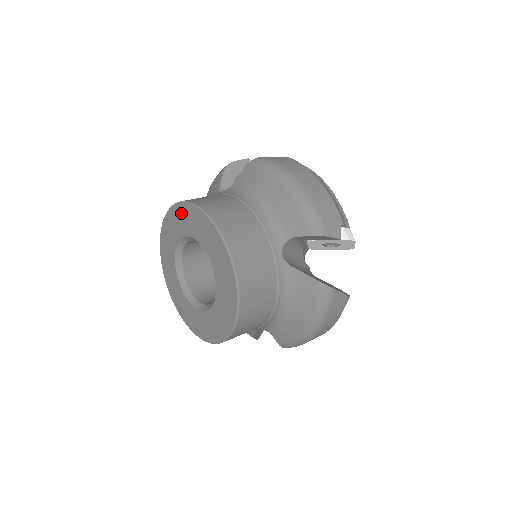
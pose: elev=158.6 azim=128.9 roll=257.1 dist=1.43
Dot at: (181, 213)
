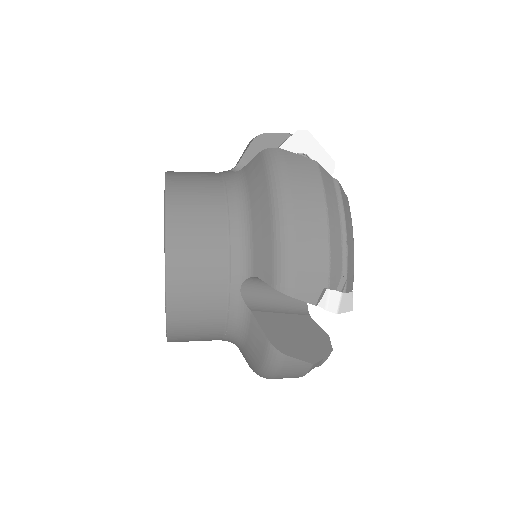
Dot at: occluded
